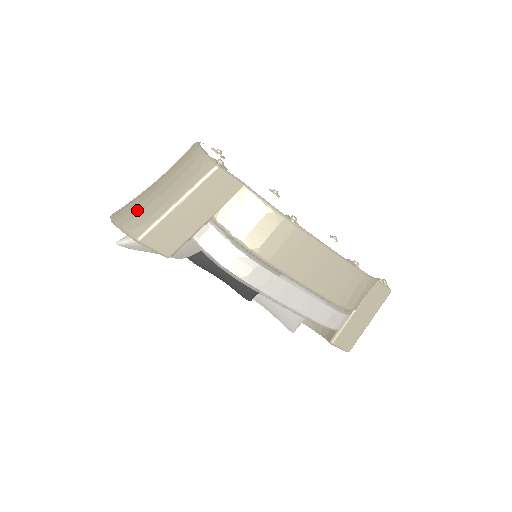
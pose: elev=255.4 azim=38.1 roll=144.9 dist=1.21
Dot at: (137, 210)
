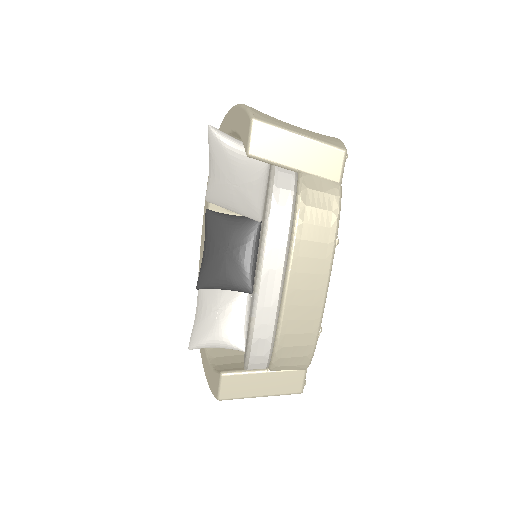
Dot at: occluded
